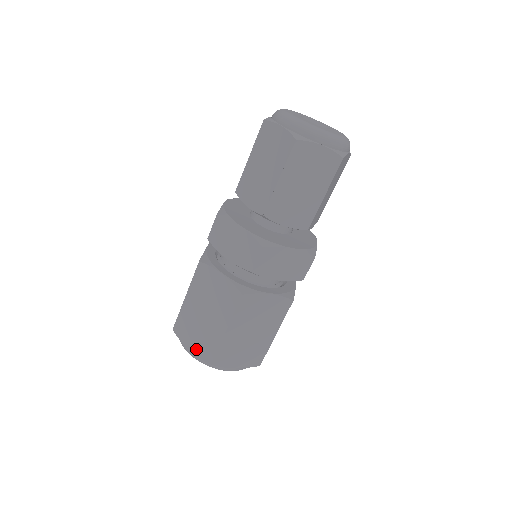
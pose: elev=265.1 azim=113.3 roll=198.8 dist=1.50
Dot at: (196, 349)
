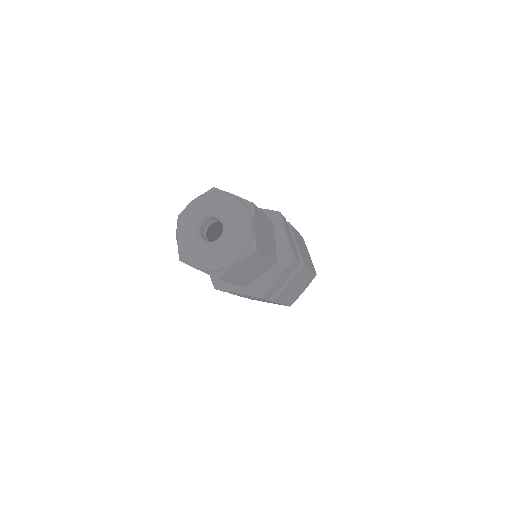
Dot at: occluded
